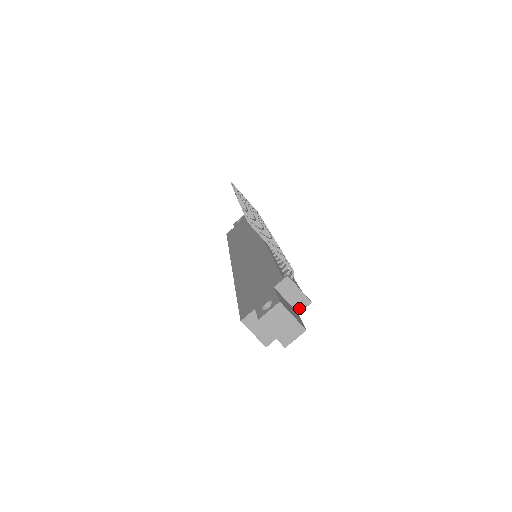
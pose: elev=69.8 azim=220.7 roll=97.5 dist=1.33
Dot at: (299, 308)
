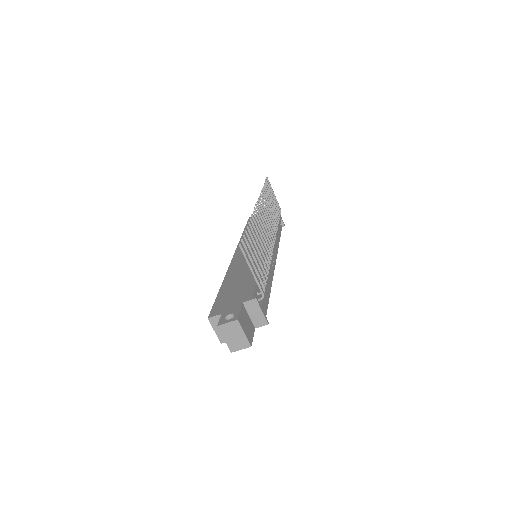
Dot at: (257, 324)
